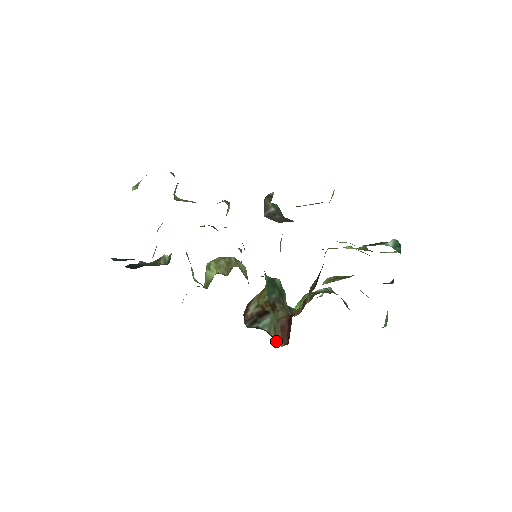
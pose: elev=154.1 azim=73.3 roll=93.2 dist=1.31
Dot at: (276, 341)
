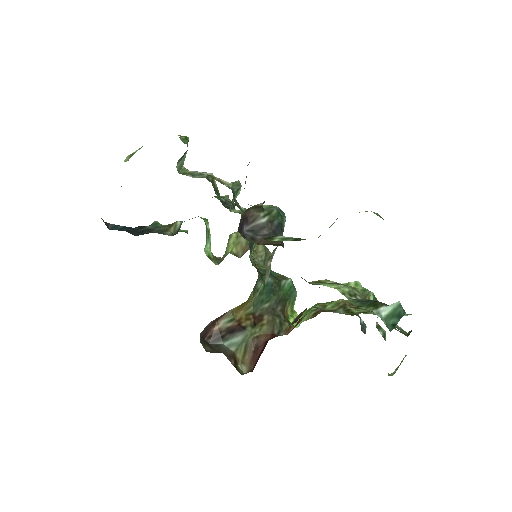
Dot at: (242, 363)
